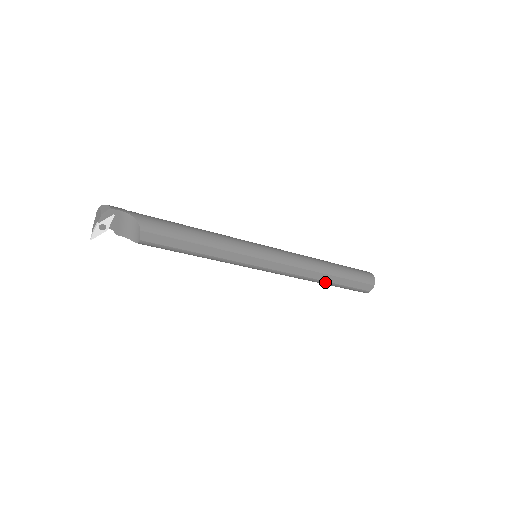
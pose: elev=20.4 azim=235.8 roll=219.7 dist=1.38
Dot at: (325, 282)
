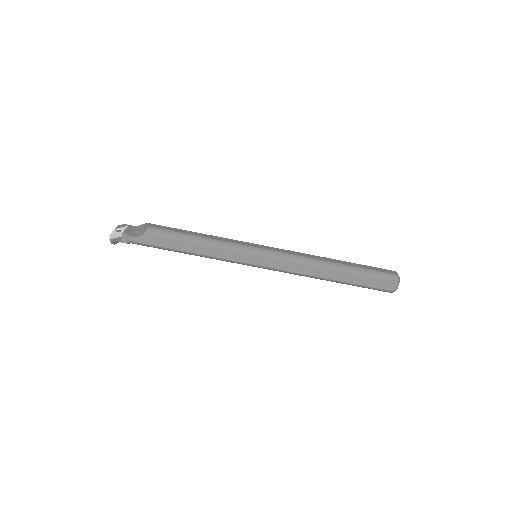
Dot at: (338, 265)
